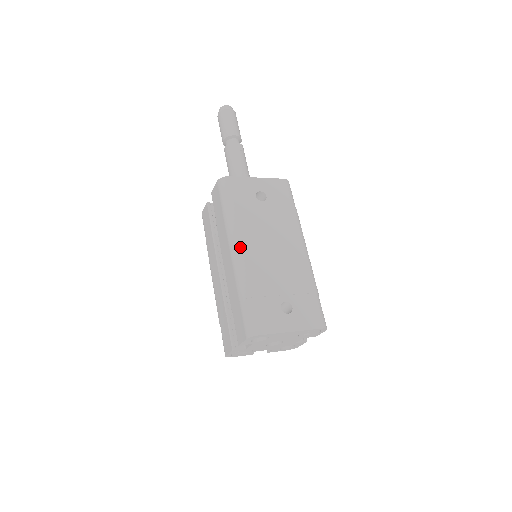
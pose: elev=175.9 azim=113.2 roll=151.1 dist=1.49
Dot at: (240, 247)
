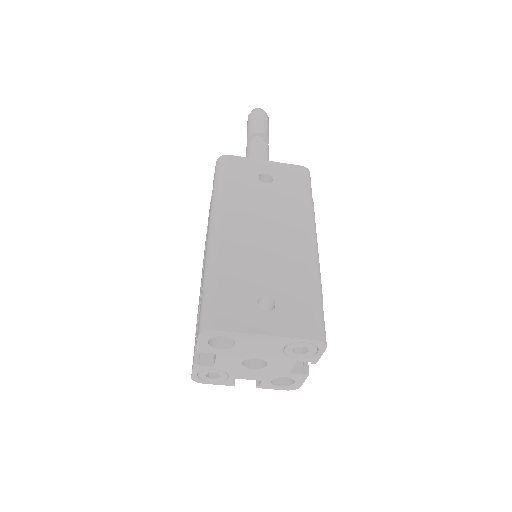
Dot at: (220, 225)
